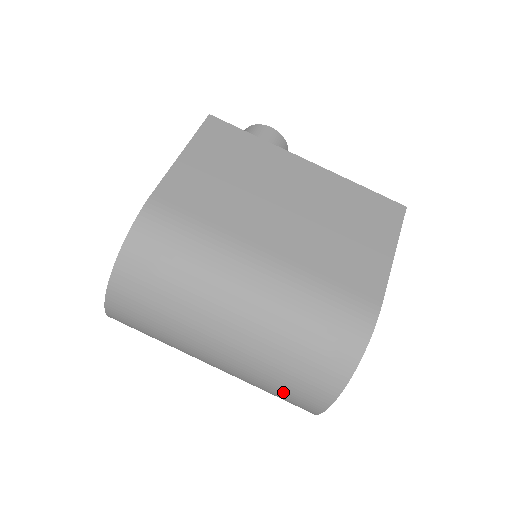
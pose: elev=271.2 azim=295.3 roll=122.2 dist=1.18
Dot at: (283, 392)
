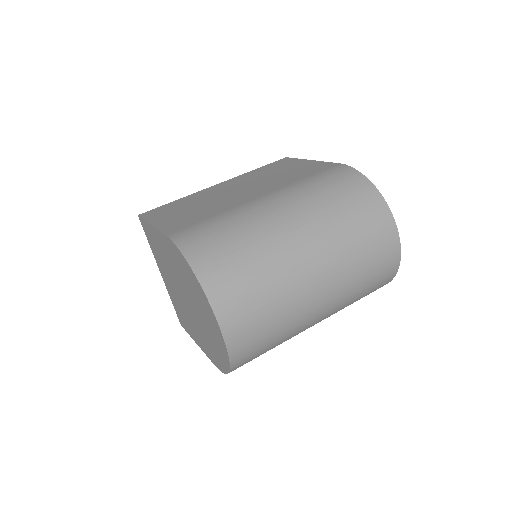
Dot at: (371, 253)
